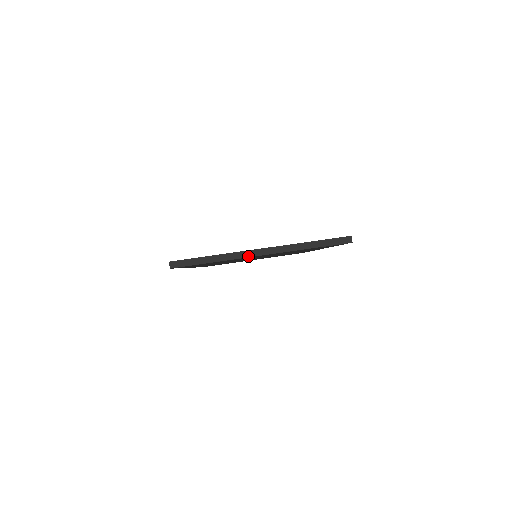
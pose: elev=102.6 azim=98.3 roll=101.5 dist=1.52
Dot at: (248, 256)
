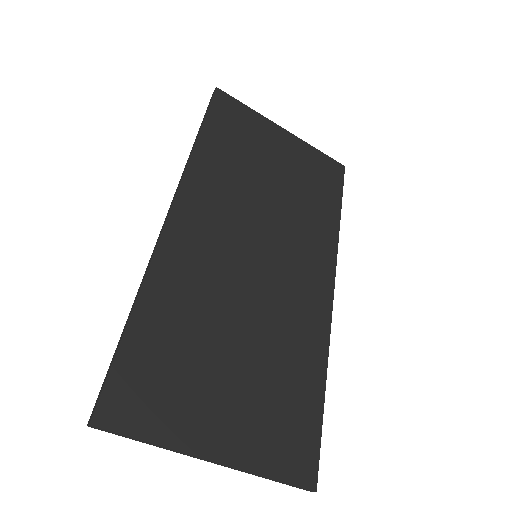
Dot at: (194, 457)
